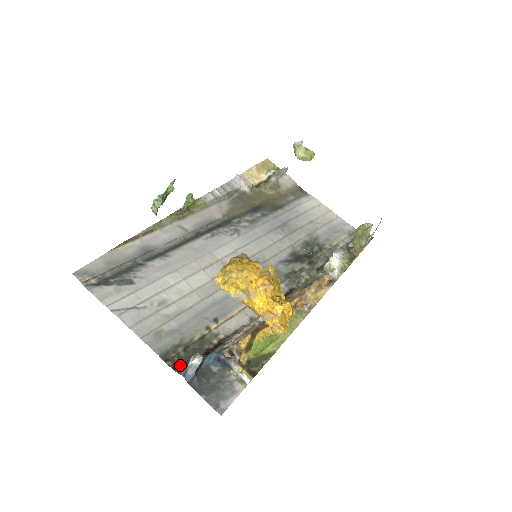
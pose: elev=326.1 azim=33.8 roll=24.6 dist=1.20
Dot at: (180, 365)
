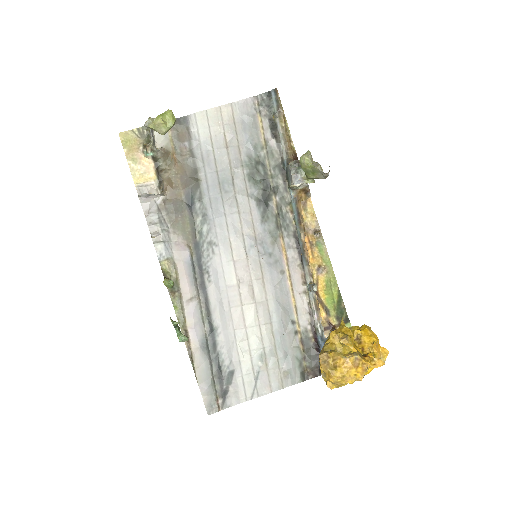
Dot at: (316, 371)
